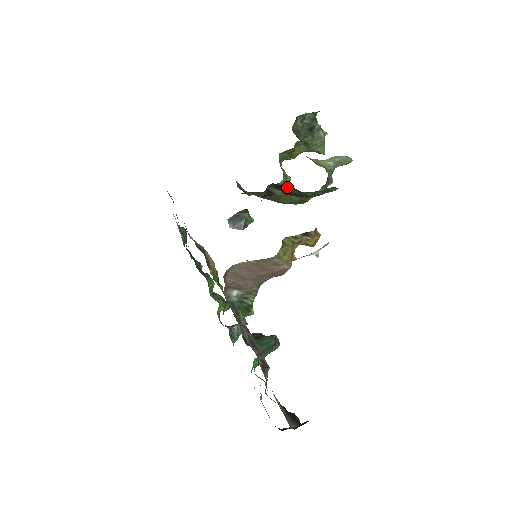
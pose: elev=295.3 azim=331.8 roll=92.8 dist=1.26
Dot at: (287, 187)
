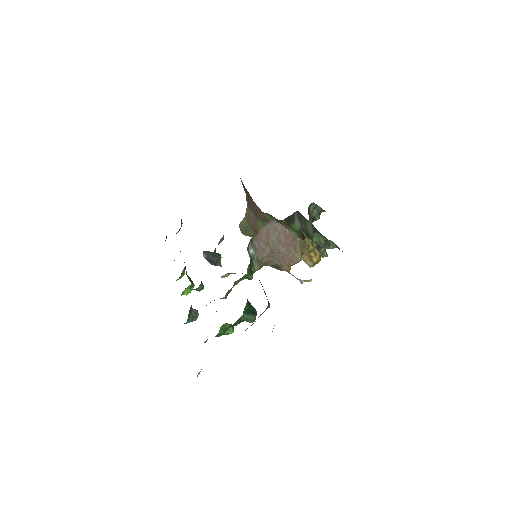
Dot at: (308, 221)
